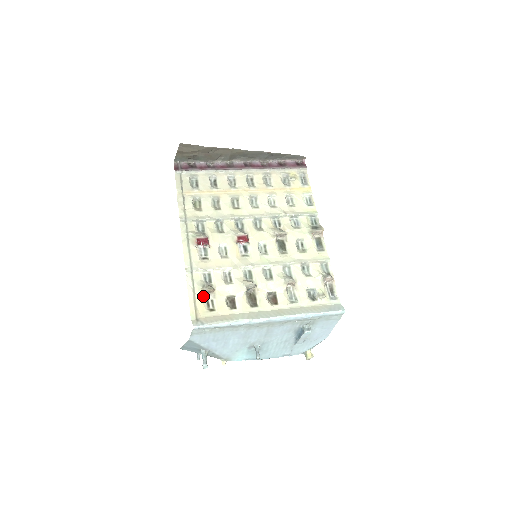
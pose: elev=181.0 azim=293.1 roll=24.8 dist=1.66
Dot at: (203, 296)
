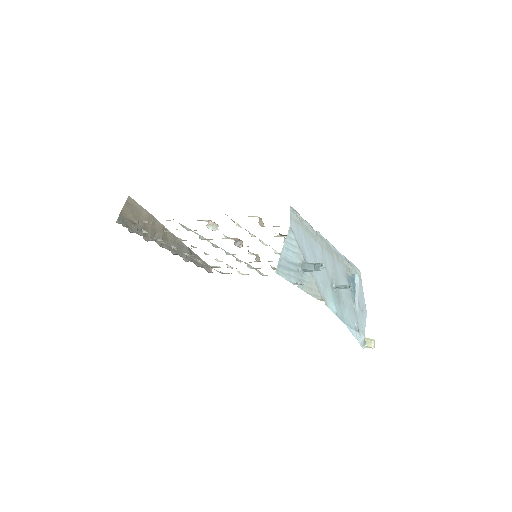
Dot at: occluded
